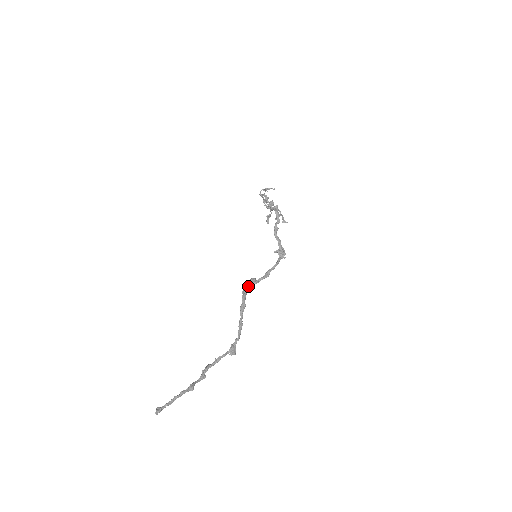
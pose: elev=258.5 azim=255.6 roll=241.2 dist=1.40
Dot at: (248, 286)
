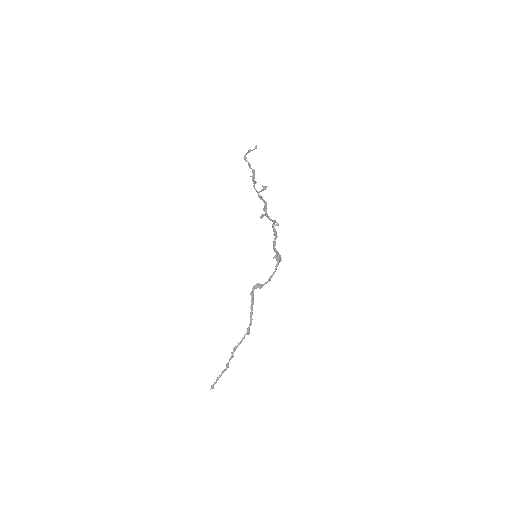
Dot at: occluded
